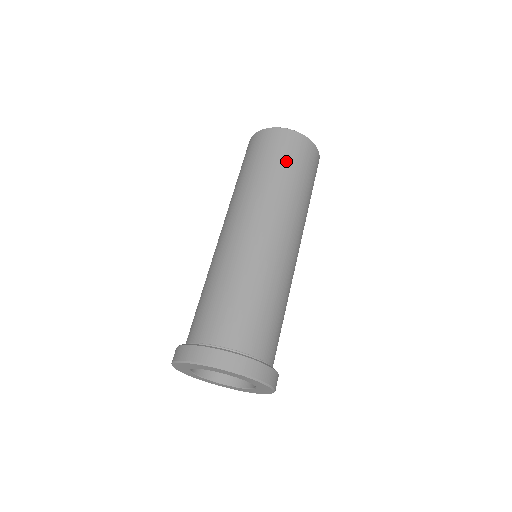
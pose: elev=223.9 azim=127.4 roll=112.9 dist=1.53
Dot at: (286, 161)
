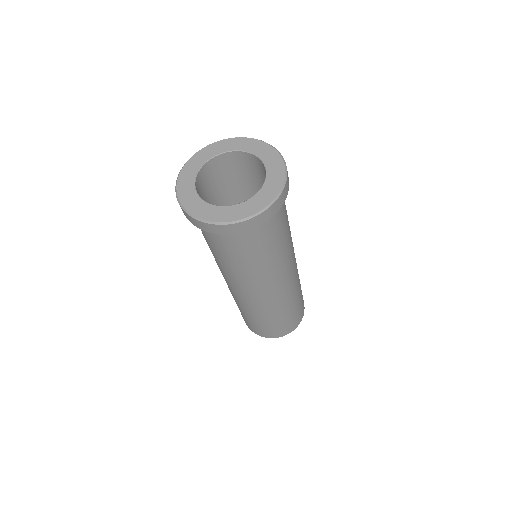
Dot at: occluded
